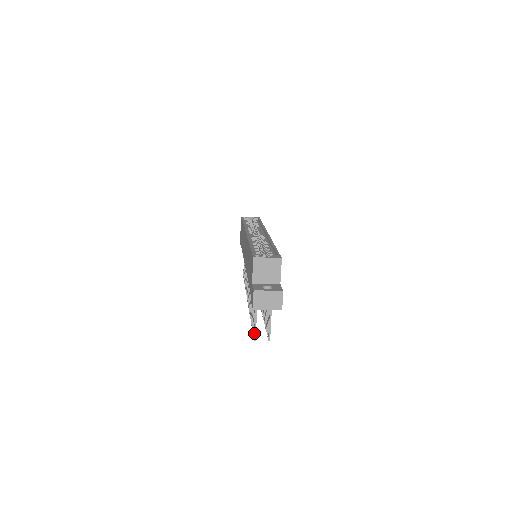
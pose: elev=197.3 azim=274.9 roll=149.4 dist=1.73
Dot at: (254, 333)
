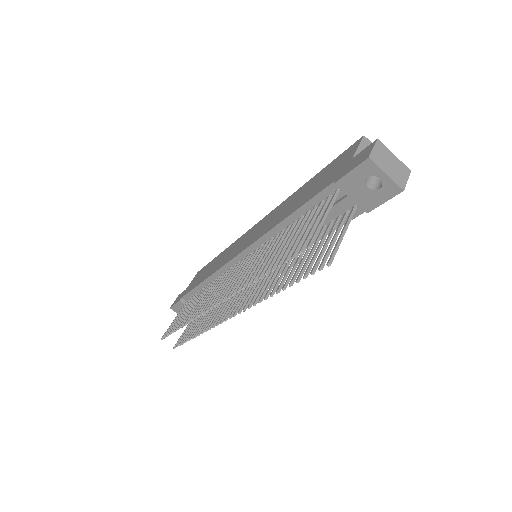
Dot at: (313, 236)
